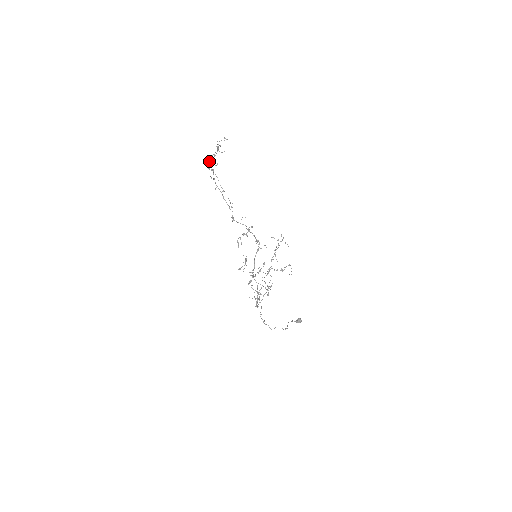
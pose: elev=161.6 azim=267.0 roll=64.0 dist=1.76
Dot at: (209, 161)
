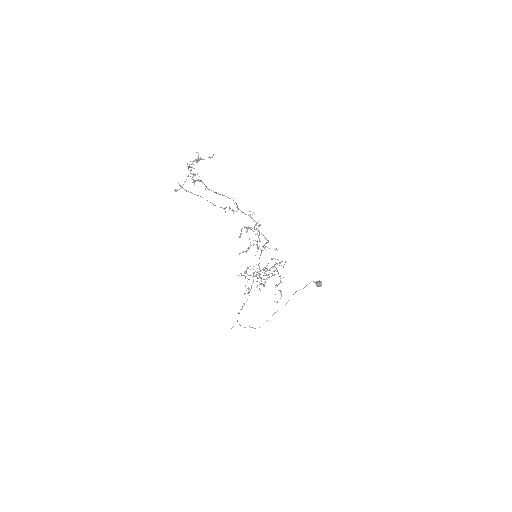
Dot at: occluded
